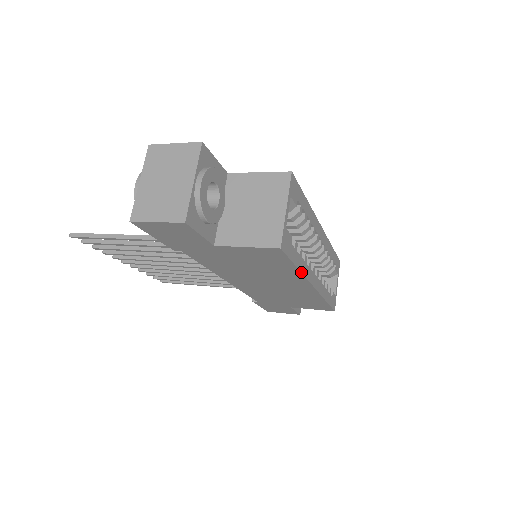
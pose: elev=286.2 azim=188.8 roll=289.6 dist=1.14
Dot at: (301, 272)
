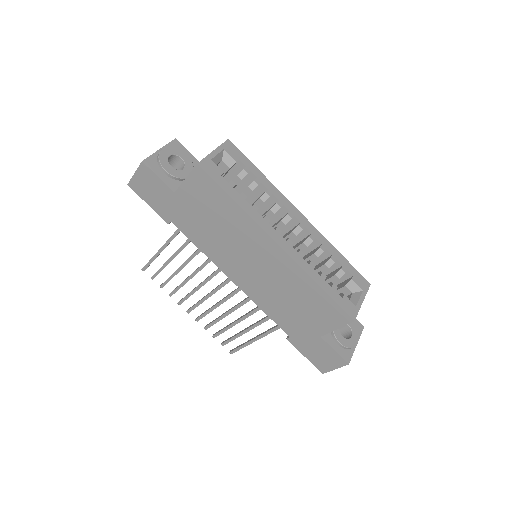
Dot at: (243, 209)
